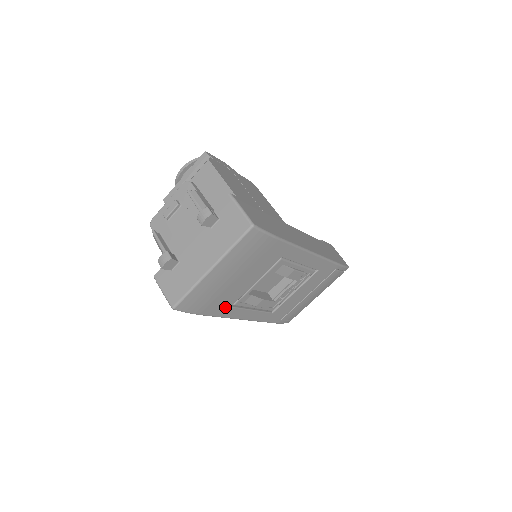
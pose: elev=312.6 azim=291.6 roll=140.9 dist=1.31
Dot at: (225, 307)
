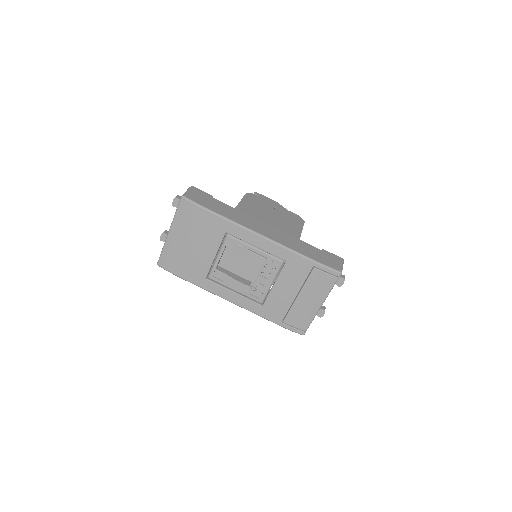
Dot at: (200, 277)
